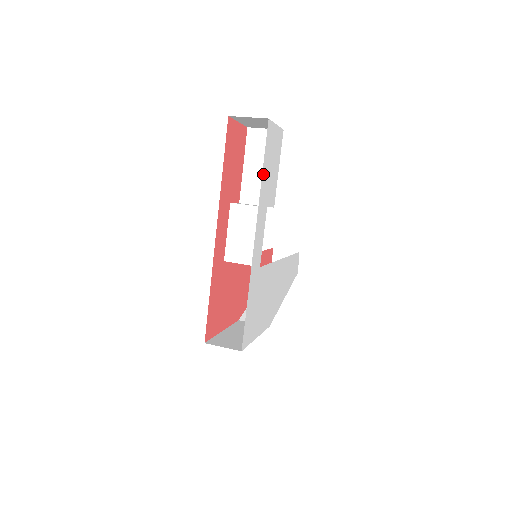
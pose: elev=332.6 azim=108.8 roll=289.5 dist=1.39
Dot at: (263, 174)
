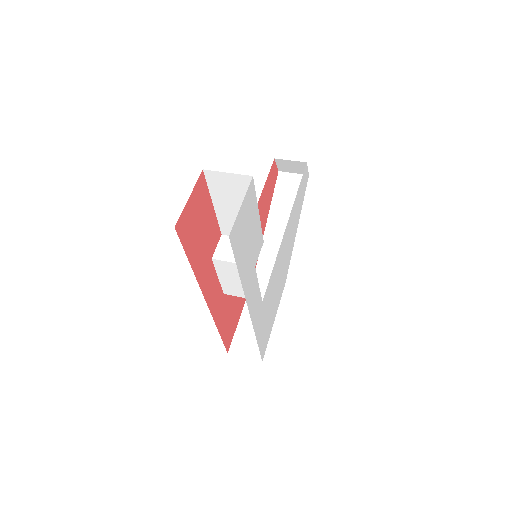
Dot at: (241, 272)
